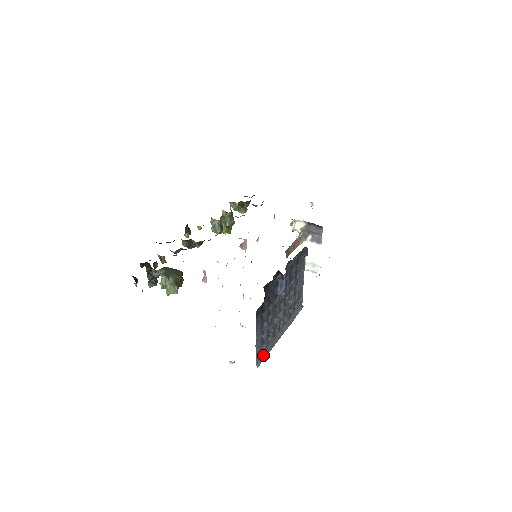
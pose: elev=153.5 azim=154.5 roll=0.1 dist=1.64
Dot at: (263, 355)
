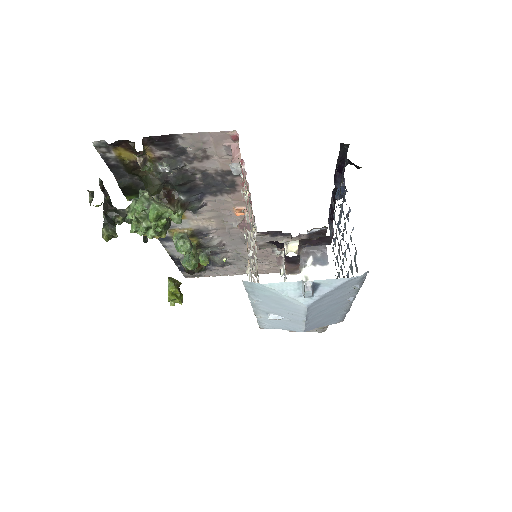
Dot at: occluded
